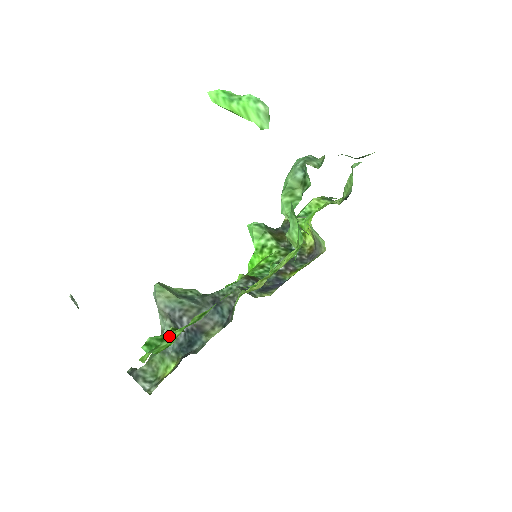
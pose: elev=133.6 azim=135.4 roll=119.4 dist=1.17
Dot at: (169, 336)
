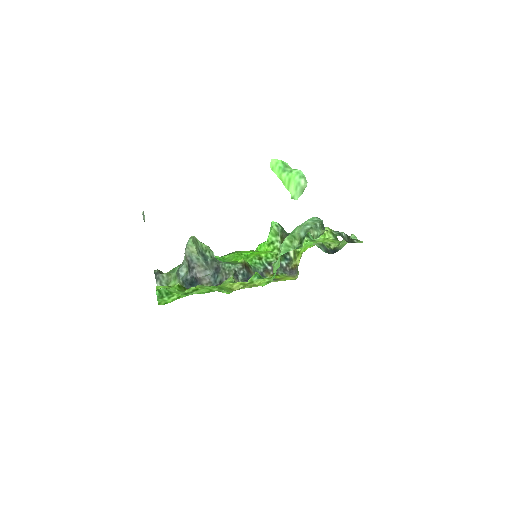
Dot at: (171, 295)
